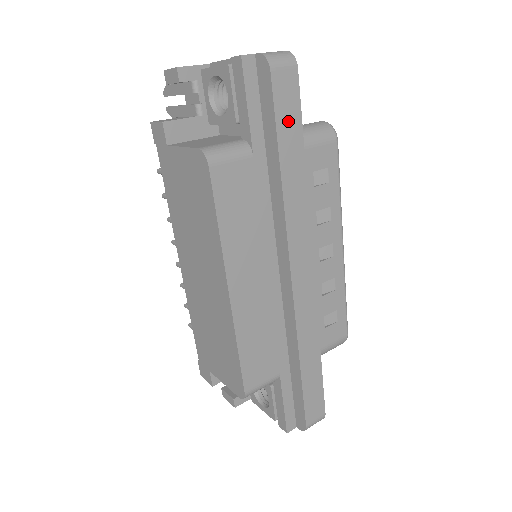
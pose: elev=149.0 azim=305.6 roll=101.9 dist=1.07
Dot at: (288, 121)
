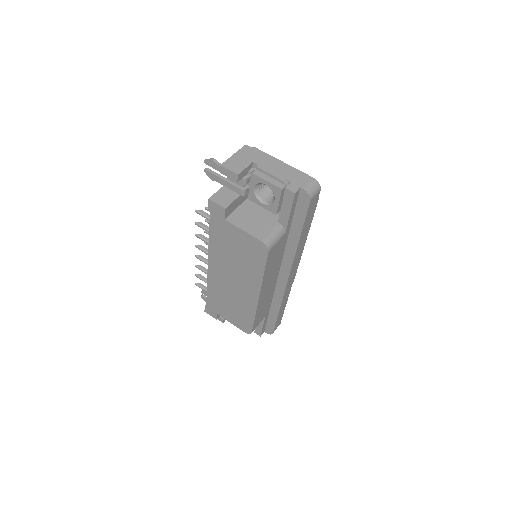
Dot at: (309, 217)
